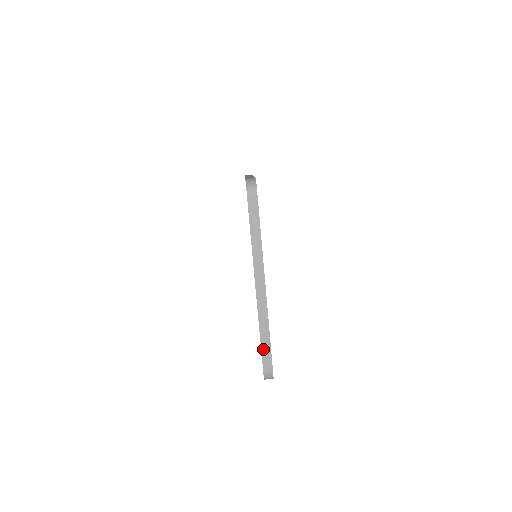
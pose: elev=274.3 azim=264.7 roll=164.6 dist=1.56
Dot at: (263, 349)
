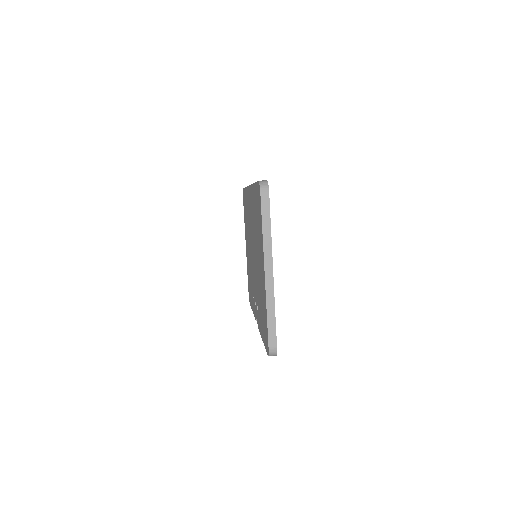
Dot at: (269, 327)
